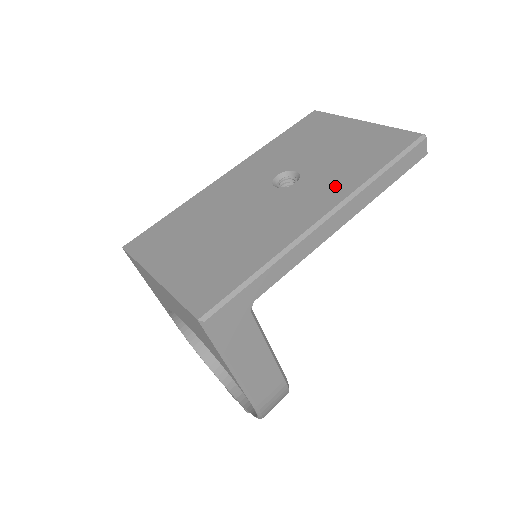
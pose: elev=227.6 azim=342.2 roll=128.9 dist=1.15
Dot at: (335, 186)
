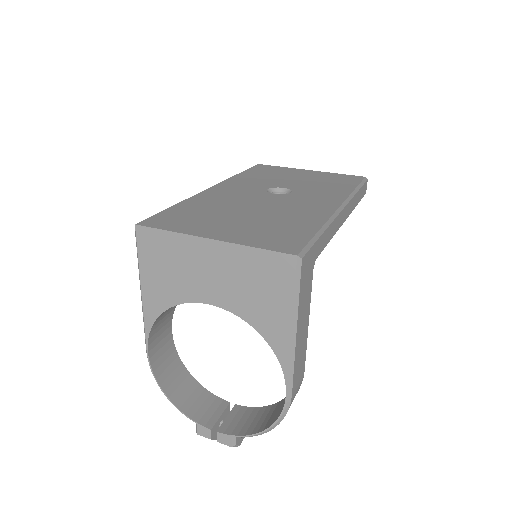
Dot at: (330, 194)
